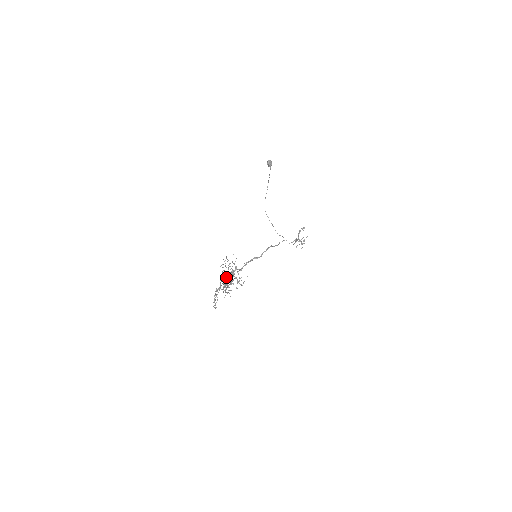
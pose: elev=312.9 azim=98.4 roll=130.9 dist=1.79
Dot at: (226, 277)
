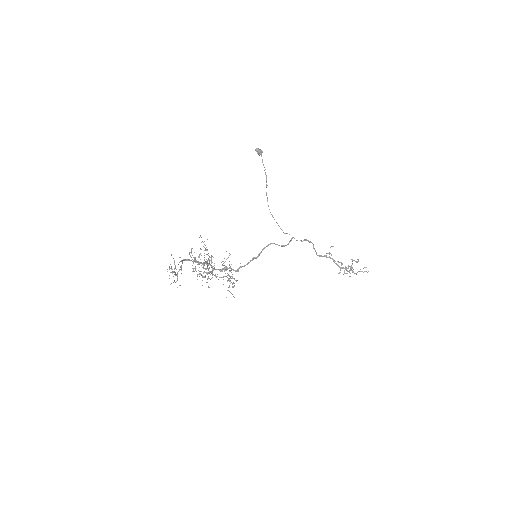
Dot at: (203, 263)
